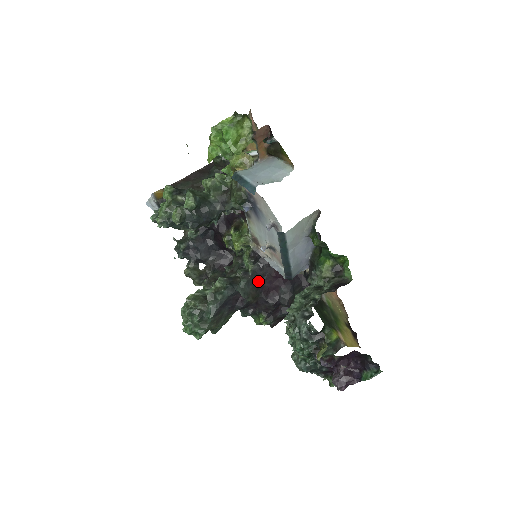
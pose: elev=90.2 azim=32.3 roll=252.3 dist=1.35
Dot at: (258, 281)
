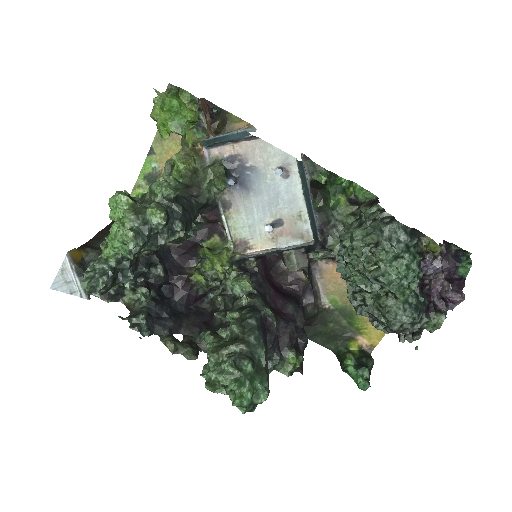
Dot at: (266, 301)
